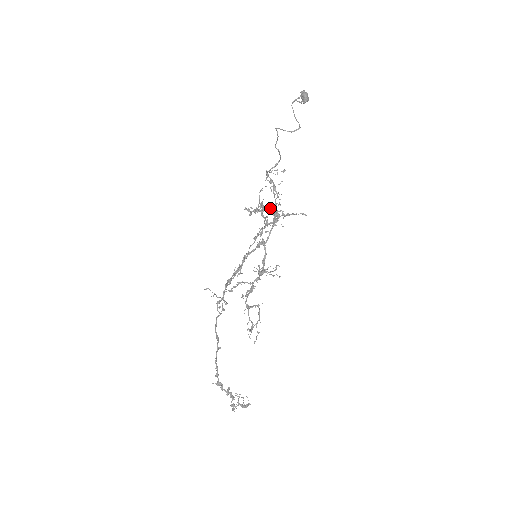
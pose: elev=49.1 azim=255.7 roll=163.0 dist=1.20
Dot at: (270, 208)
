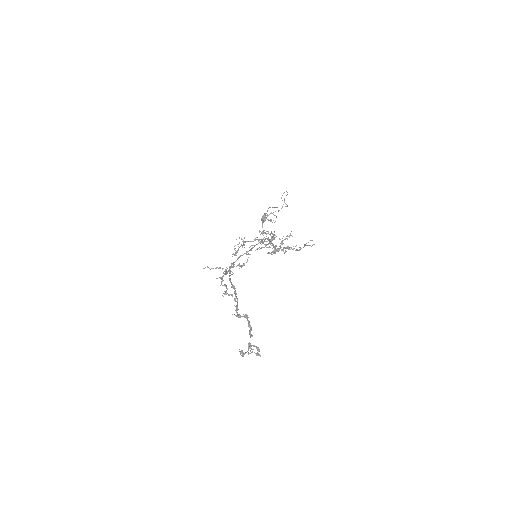
Dot at: occluded
